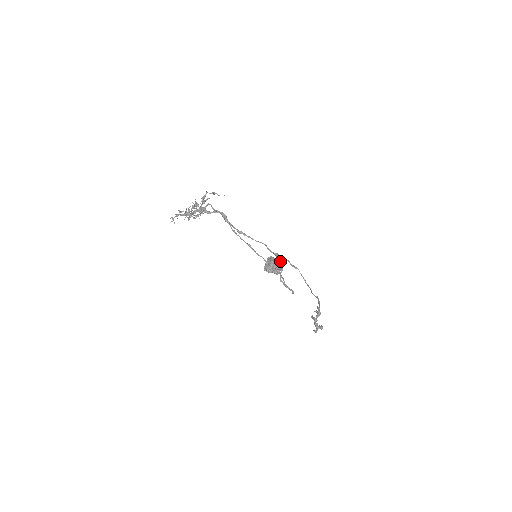
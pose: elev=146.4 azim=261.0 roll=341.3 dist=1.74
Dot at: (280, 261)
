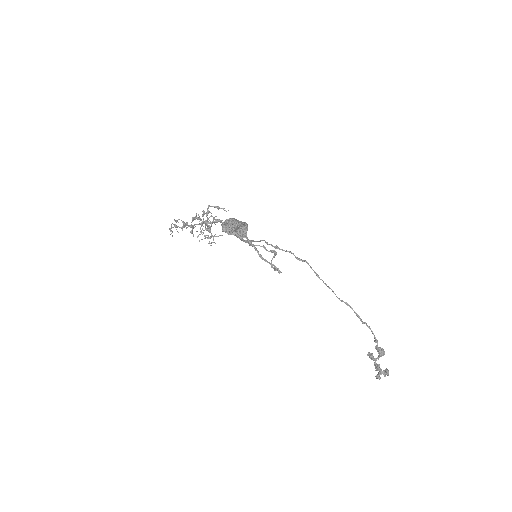
Dot at: (245, 222)
